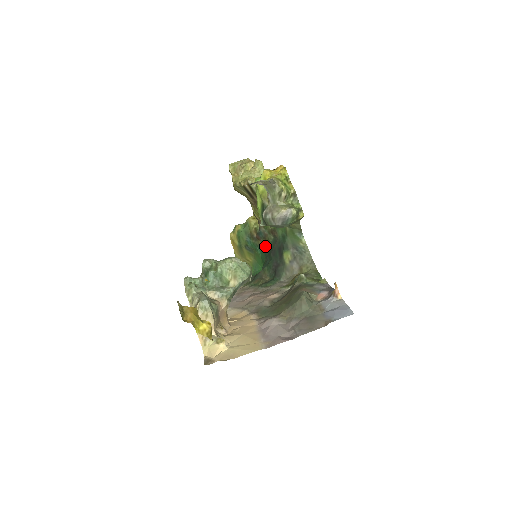
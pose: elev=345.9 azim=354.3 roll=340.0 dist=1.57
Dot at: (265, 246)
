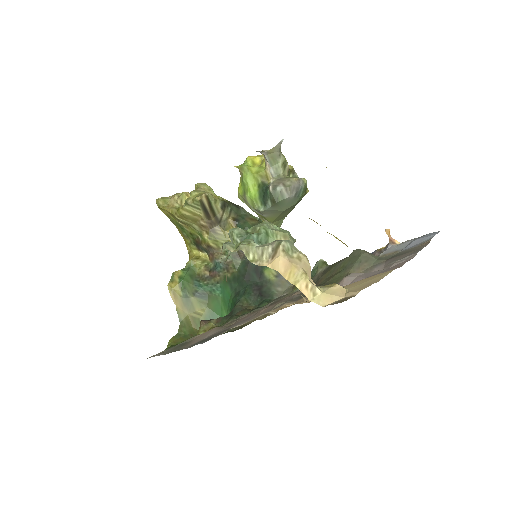
Dot at: (229, 278)
